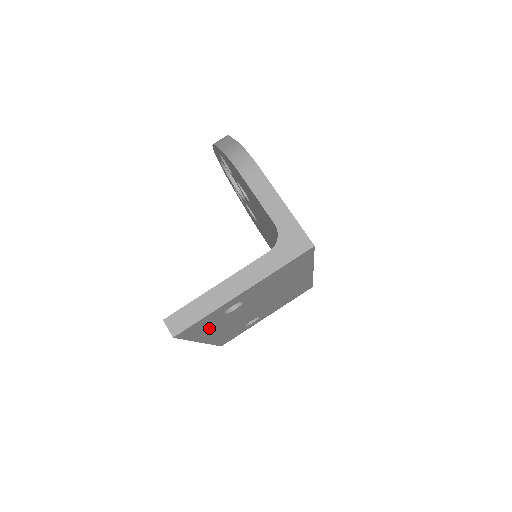
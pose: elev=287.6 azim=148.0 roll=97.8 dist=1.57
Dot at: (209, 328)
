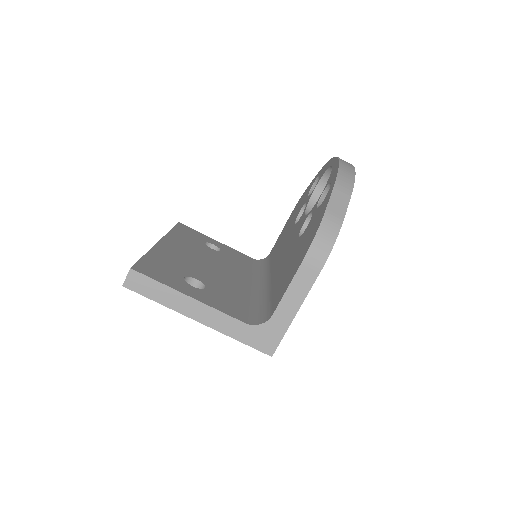
Dot at: occluded
